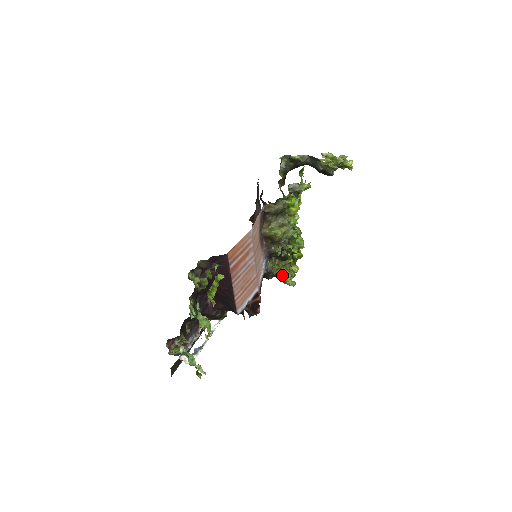
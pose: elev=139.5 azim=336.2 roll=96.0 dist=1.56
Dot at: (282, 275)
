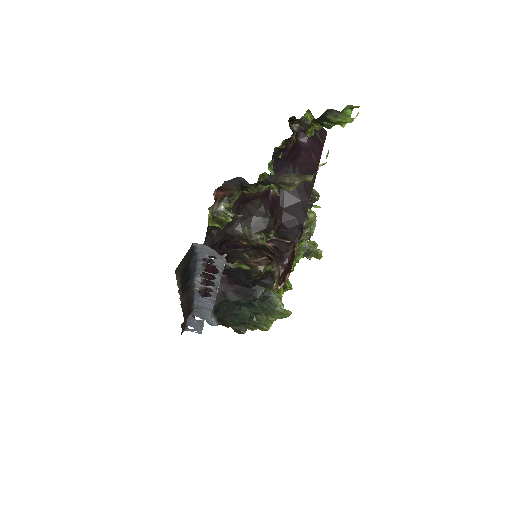
Dot at: (279, 294)
